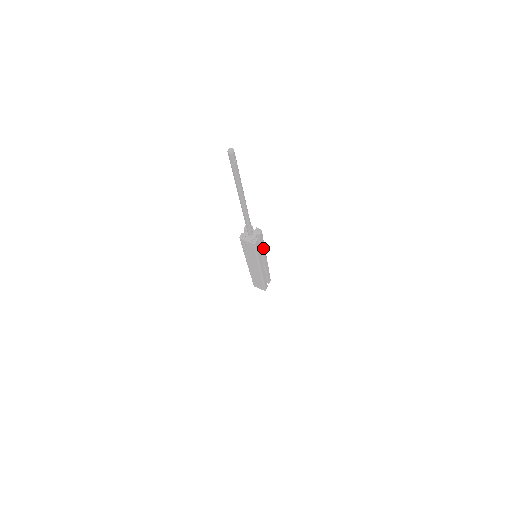
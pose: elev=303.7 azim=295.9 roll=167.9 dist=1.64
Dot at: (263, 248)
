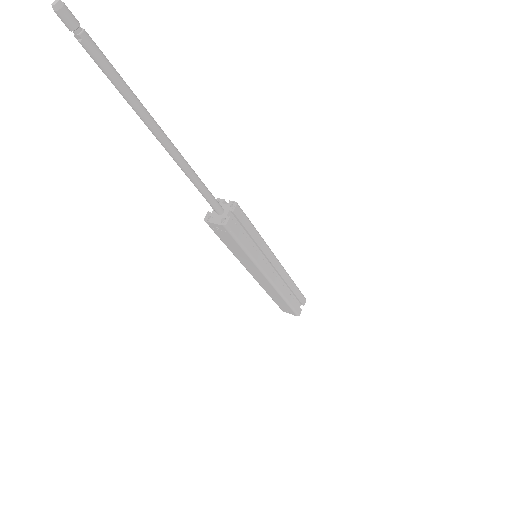
Dot at: (258, 239)
